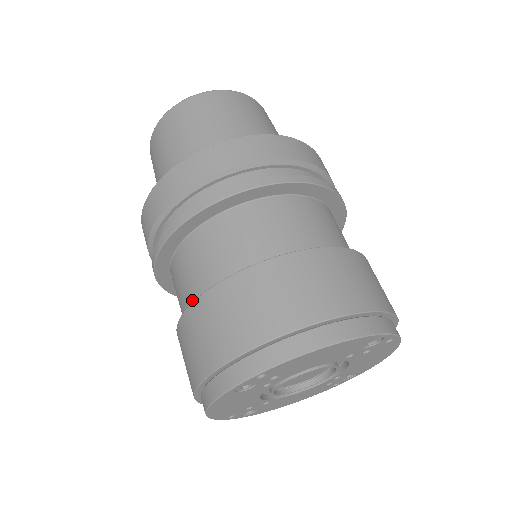
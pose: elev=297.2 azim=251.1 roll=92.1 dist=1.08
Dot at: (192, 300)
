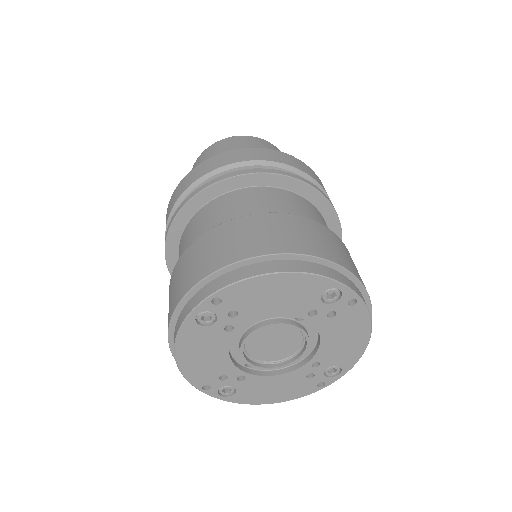
Dot at: occluded
